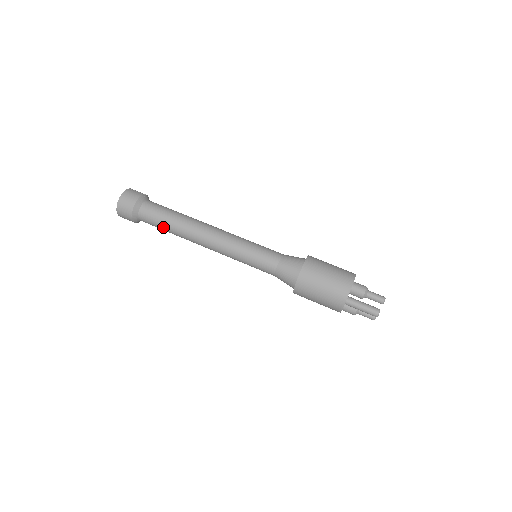
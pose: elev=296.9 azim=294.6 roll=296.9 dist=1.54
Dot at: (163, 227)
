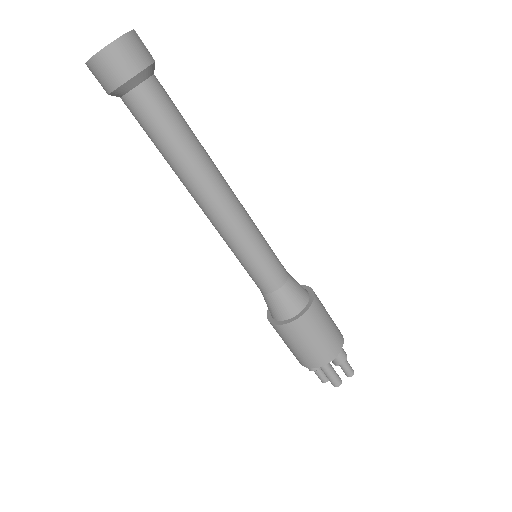
Dot at: (159, 140)
